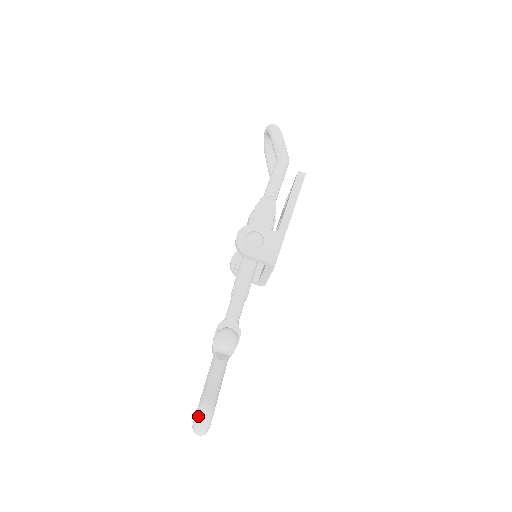
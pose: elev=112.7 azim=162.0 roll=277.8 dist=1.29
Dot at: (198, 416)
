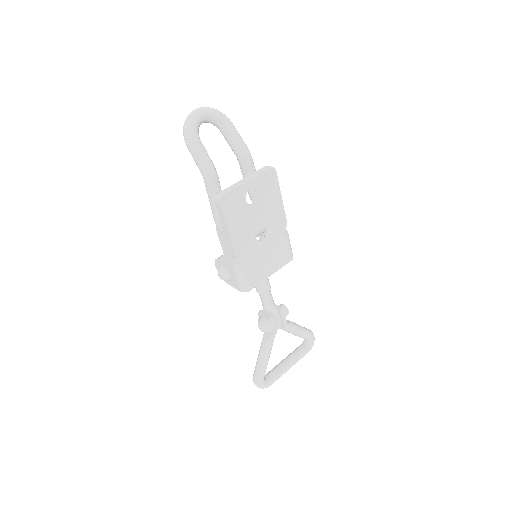
Dot at: (254, 383)
